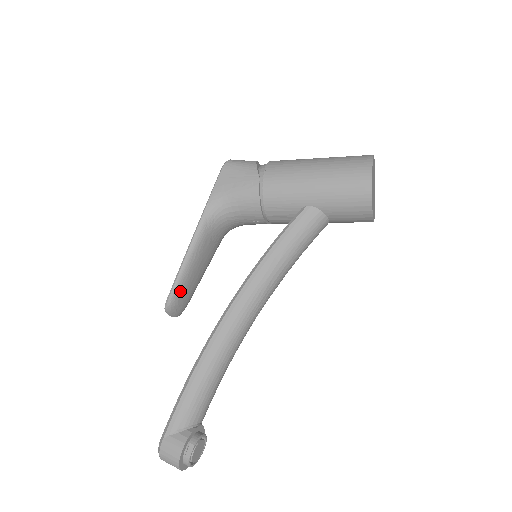
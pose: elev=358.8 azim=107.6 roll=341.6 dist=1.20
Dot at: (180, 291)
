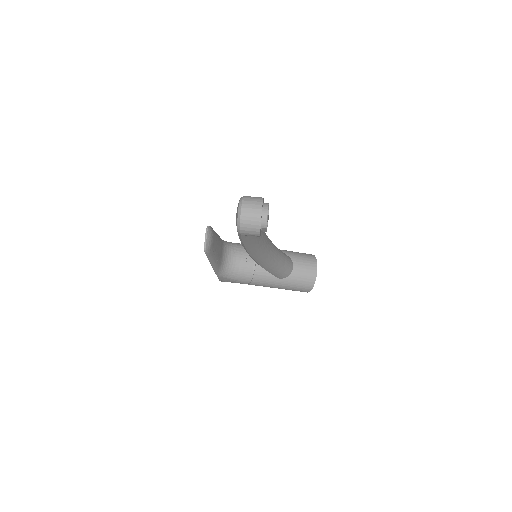
Dot at: (214, 233)
